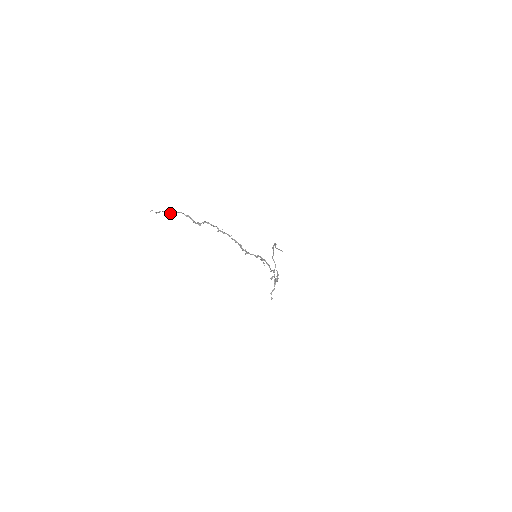
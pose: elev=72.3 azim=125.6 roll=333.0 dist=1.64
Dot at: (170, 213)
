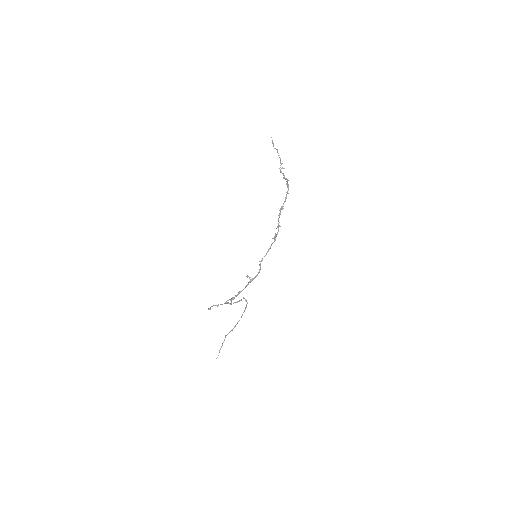
Dot at: (277, 150)
